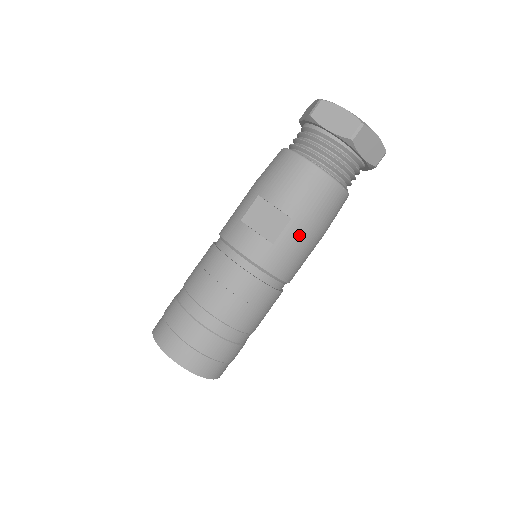
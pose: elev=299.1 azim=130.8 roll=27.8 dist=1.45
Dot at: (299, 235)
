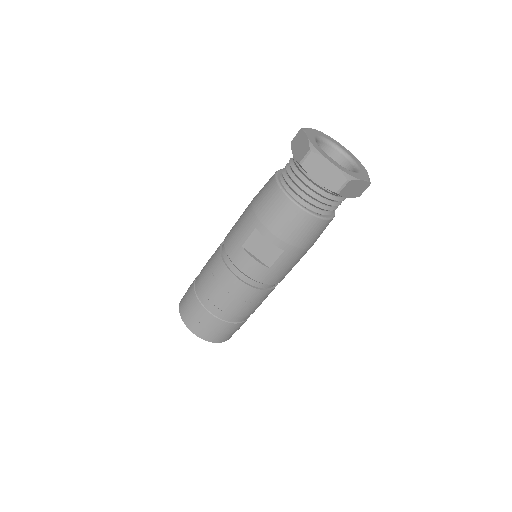
Dot at: (291, 259)
